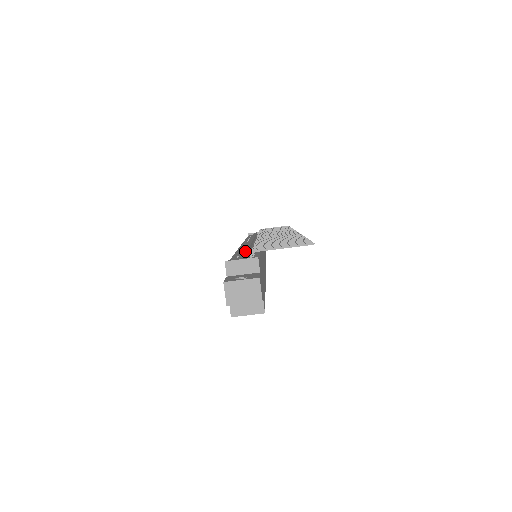
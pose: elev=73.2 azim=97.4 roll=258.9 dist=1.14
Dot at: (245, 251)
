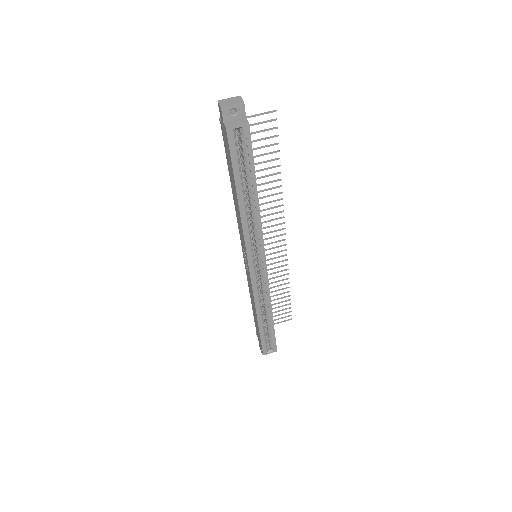
Dot at: occluded
